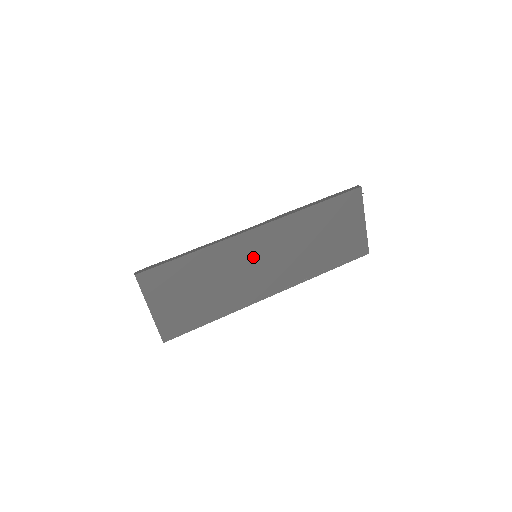
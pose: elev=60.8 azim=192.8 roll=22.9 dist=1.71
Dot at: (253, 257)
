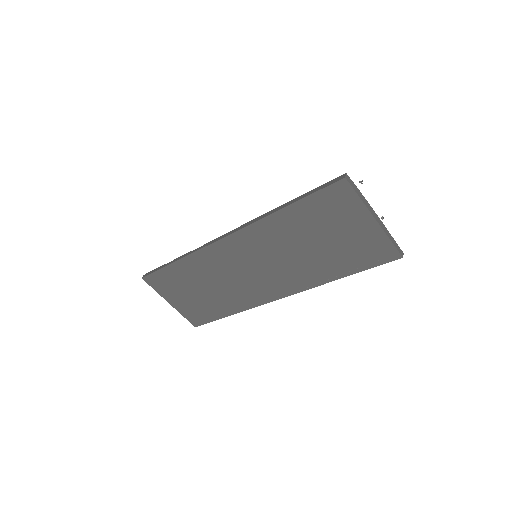
Dot at: (237, 264)
